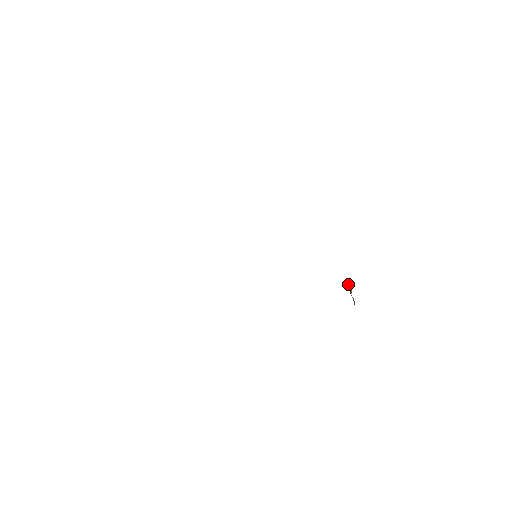
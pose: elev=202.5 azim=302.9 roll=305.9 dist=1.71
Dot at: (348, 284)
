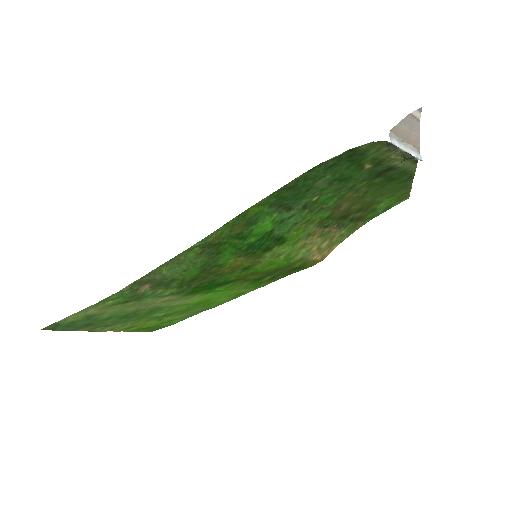
Dot at: (407, 158)
